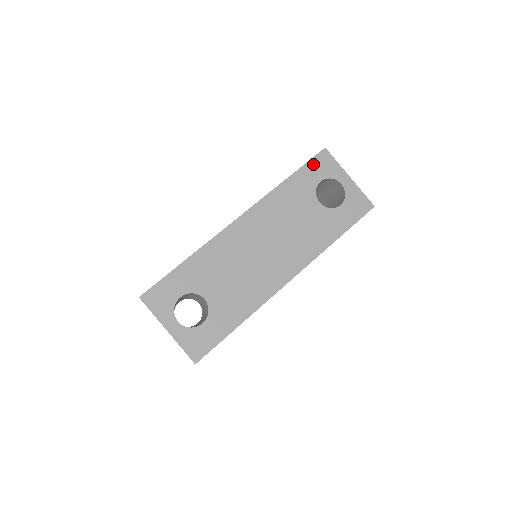
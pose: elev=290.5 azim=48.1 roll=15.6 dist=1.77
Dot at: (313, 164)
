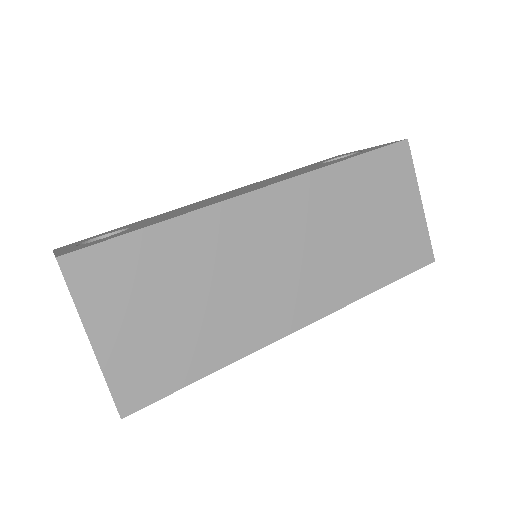
Dot at: occluded
